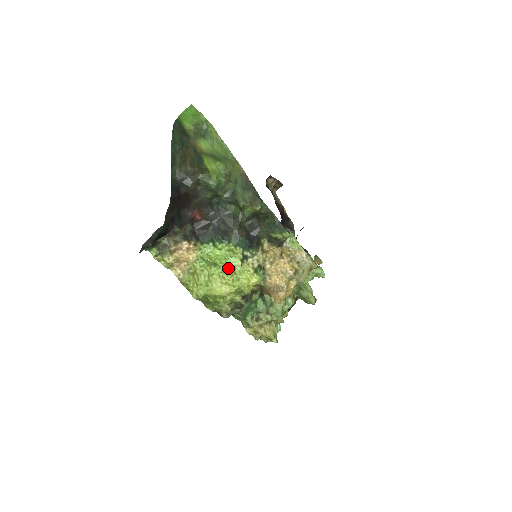
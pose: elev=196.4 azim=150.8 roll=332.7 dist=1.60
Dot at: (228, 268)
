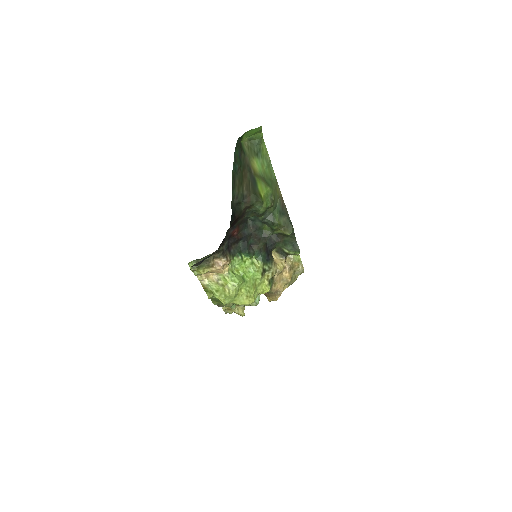
Dot at: (252, 281)
